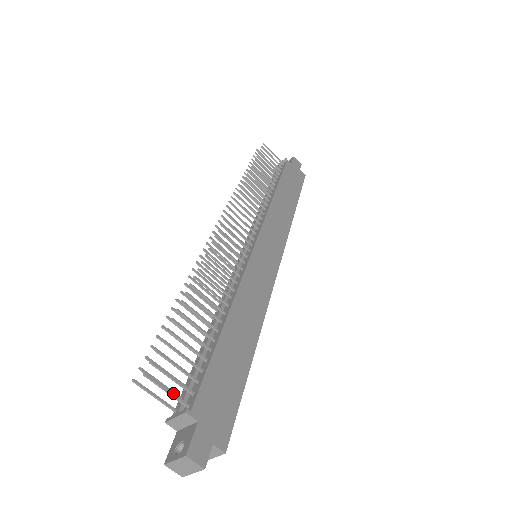
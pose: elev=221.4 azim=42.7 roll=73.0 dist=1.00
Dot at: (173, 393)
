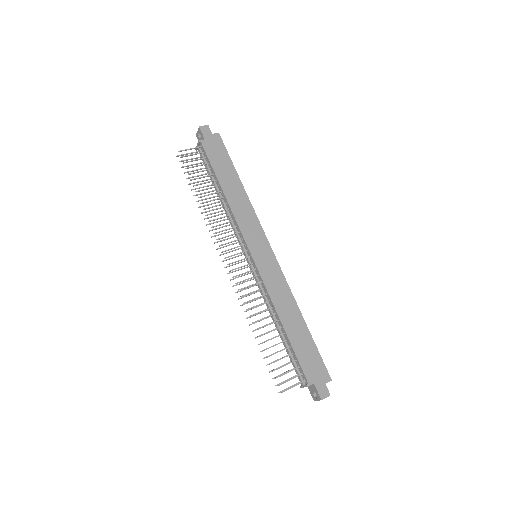
Dot at: (296, 384)
